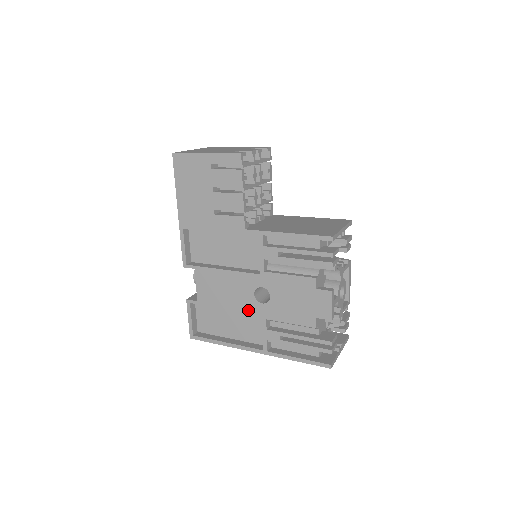
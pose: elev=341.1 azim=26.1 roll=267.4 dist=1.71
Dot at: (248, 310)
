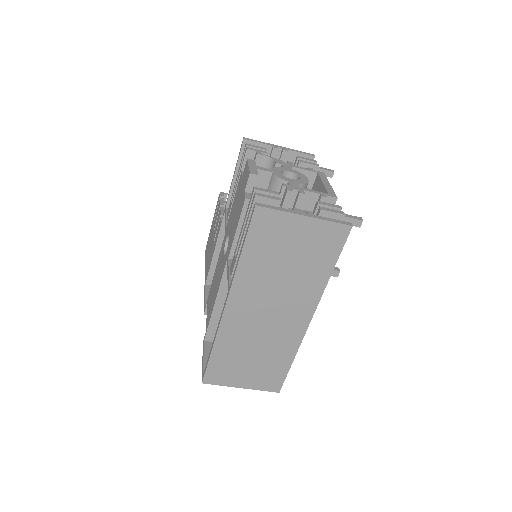
Dot at: (222, 274)
